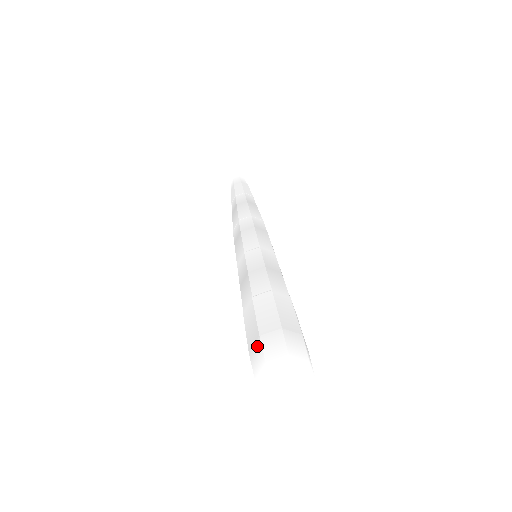
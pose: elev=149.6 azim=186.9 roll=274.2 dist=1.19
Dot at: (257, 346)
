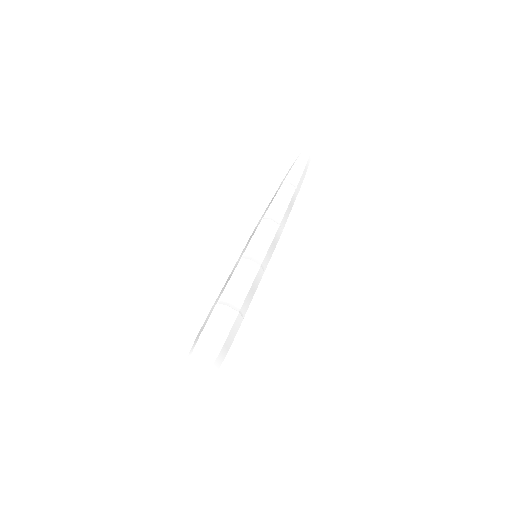
Dot at: occluded
